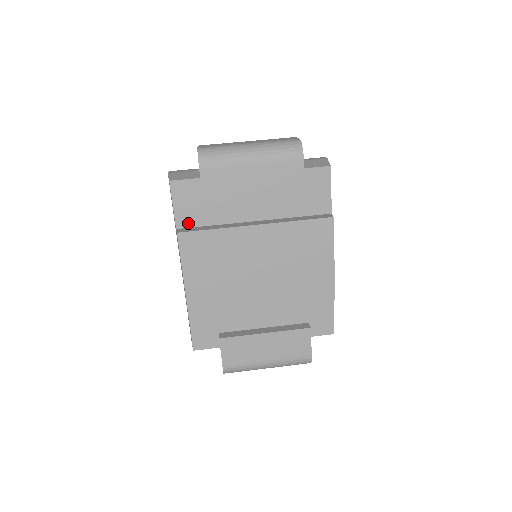
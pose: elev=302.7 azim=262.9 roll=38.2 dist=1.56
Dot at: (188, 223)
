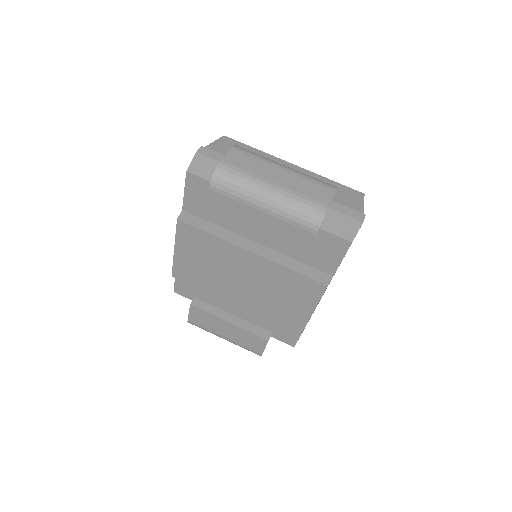
Dot at: (194, 211)
